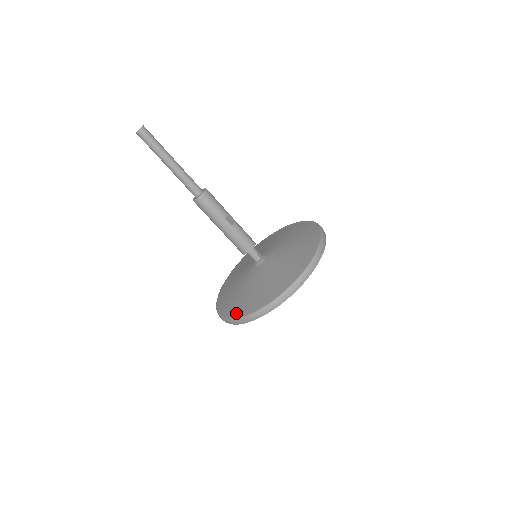
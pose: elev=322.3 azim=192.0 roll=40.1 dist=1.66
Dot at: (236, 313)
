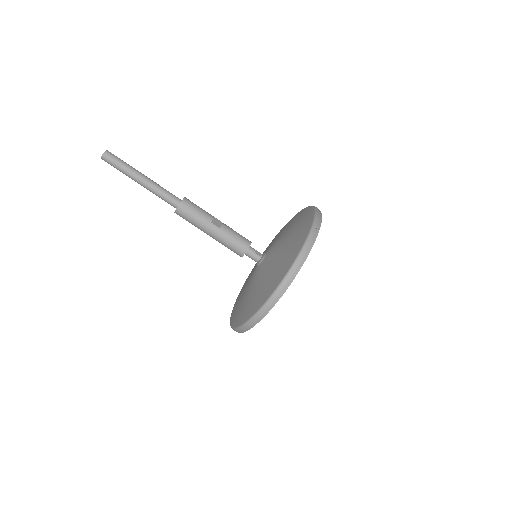
Dot at: (244, 318)
